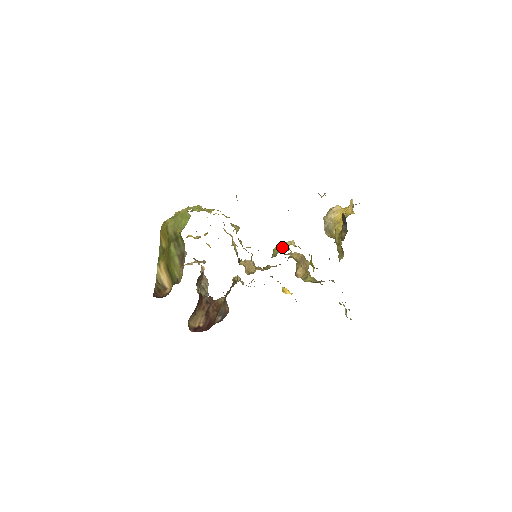
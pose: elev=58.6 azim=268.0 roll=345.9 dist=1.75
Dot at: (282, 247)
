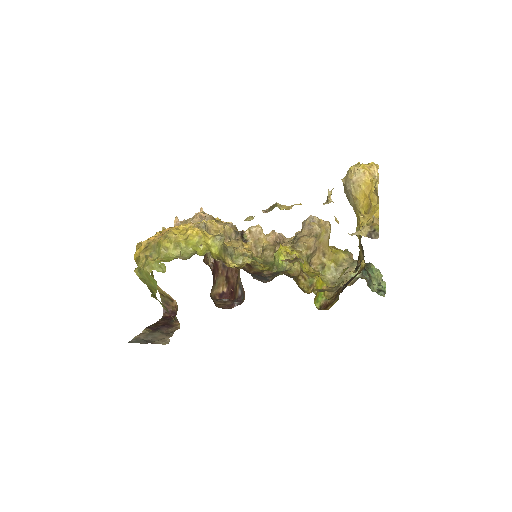
Dot at: (282, 264)
